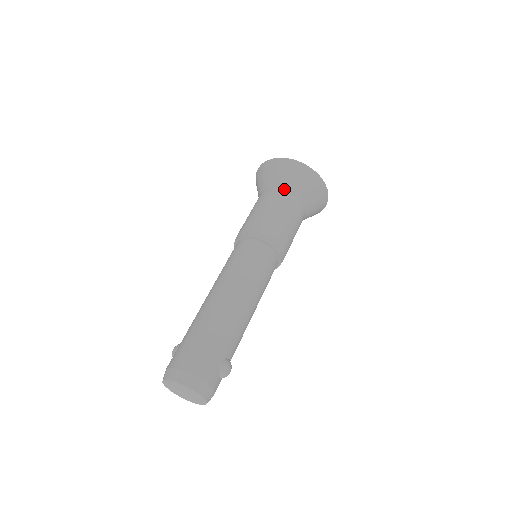
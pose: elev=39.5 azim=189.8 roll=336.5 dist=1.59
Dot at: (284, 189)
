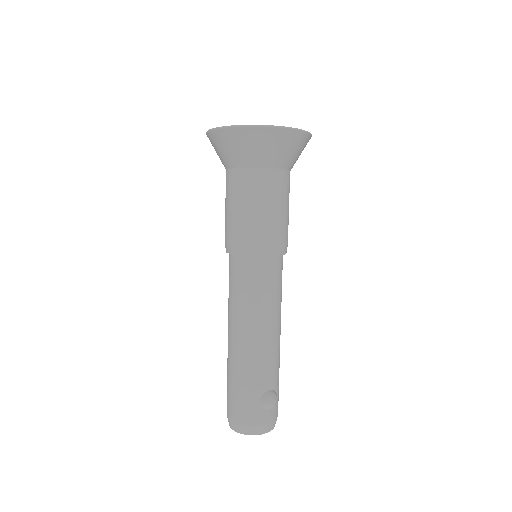
Dot at: (236, 167)
